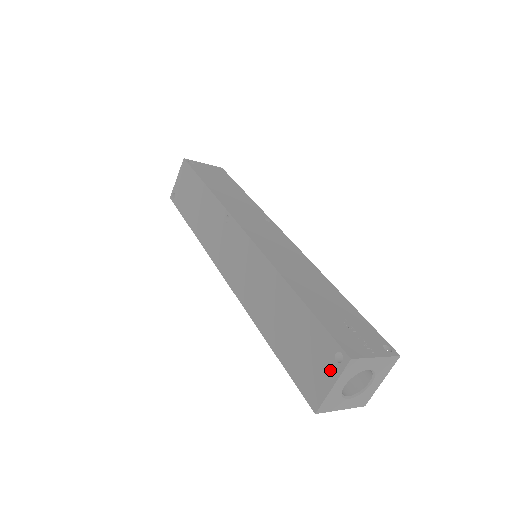
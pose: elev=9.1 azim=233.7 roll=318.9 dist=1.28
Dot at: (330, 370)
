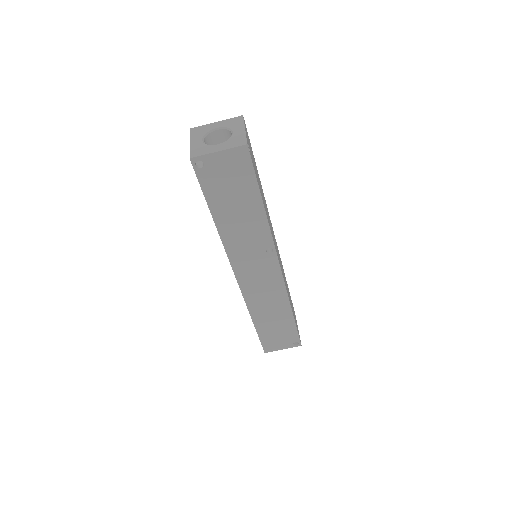
Dot at: (287, 345)
